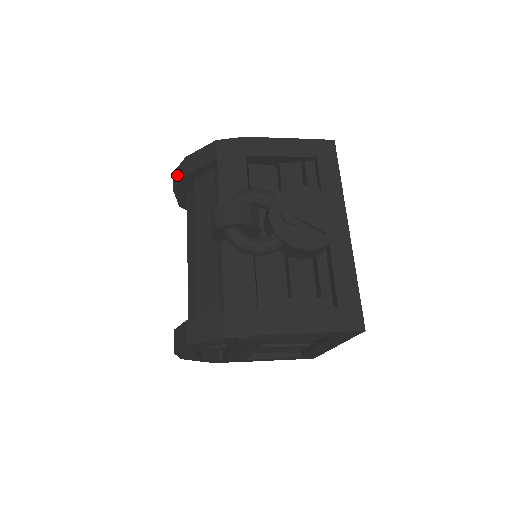
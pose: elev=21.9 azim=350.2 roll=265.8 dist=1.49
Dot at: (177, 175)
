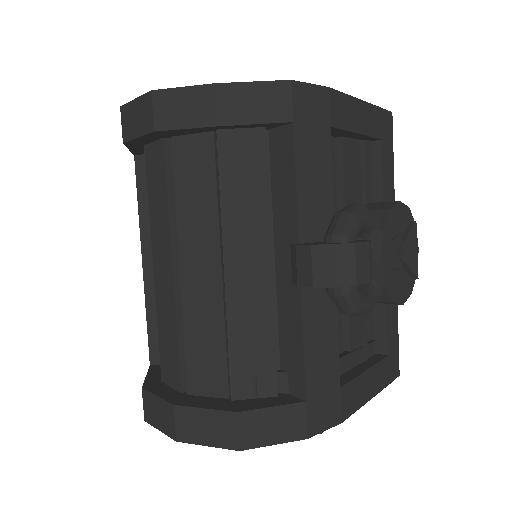
Dot at: (174, 107)
